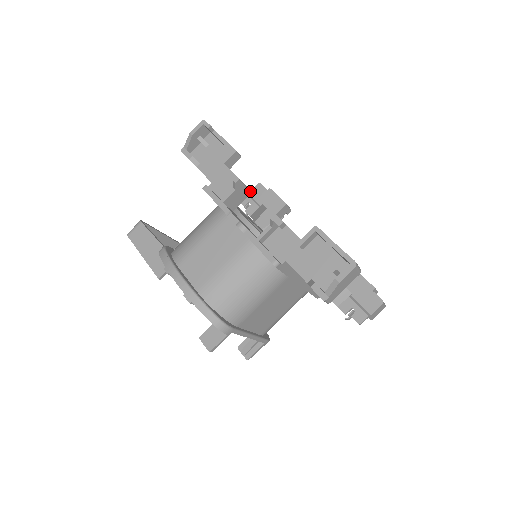
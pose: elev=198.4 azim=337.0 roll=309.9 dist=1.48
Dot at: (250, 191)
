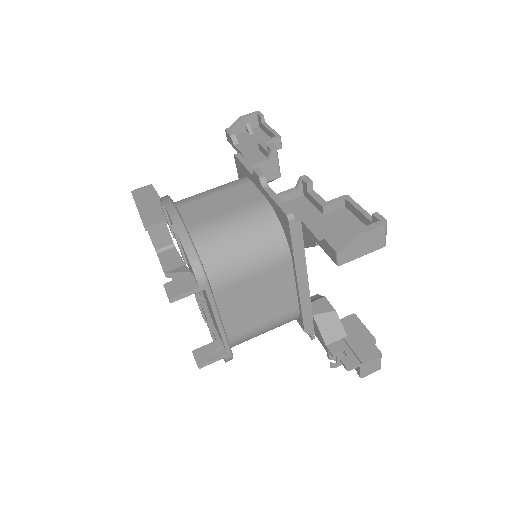
Dot at: (280, 175)
